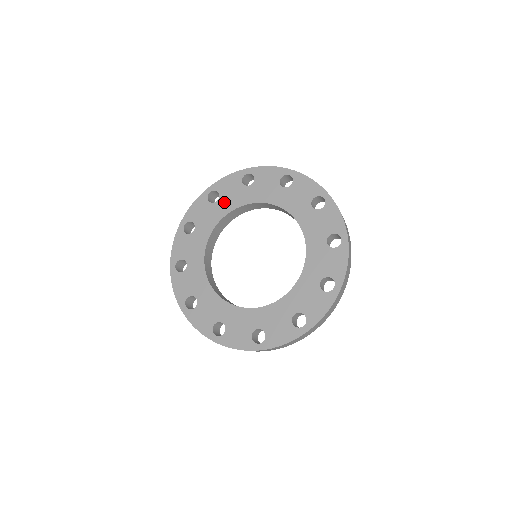
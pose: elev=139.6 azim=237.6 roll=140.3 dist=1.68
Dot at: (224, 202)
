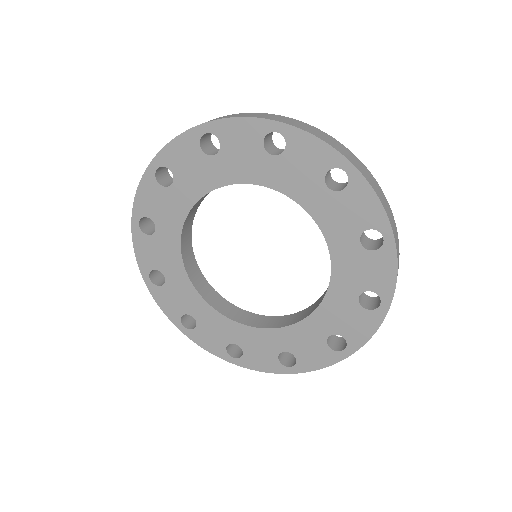
Dot at: (184, 185)
